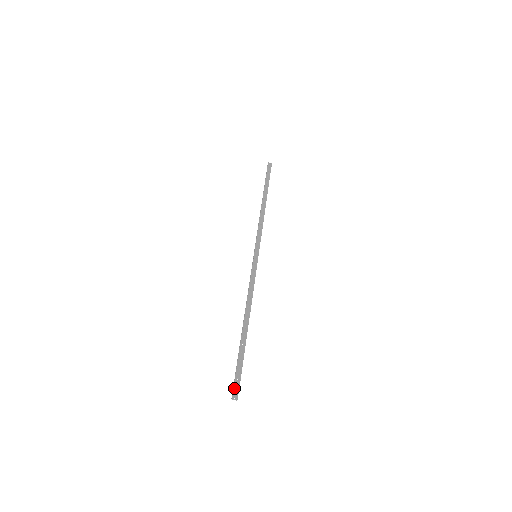
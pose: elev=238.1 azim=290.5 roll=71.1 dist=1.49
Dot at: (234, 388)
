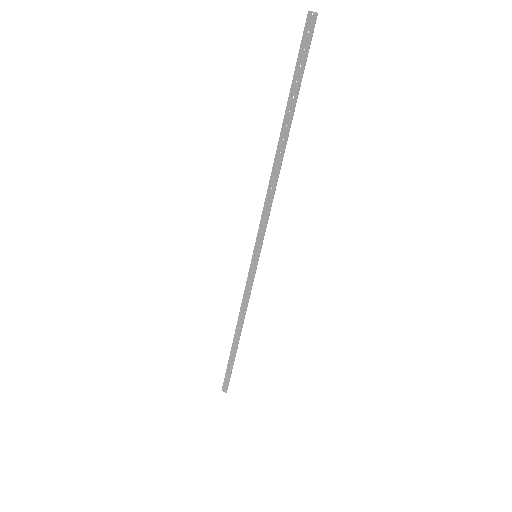
Dot at: (305, 30)
